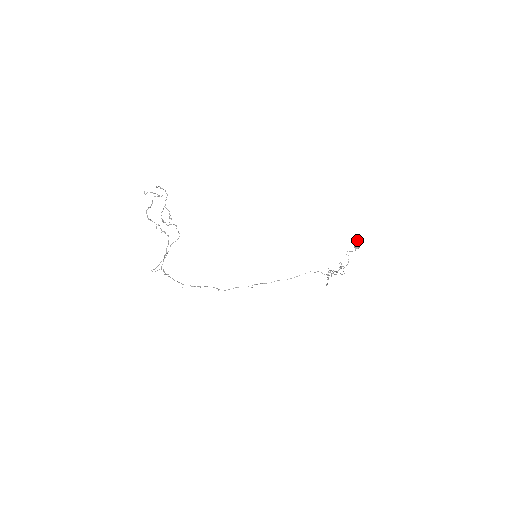
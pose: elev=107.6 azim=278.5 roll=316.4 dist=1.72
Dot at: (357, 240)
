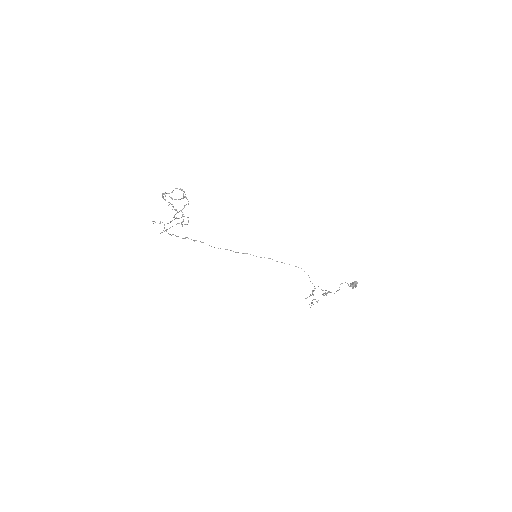
Dot at: occluded
